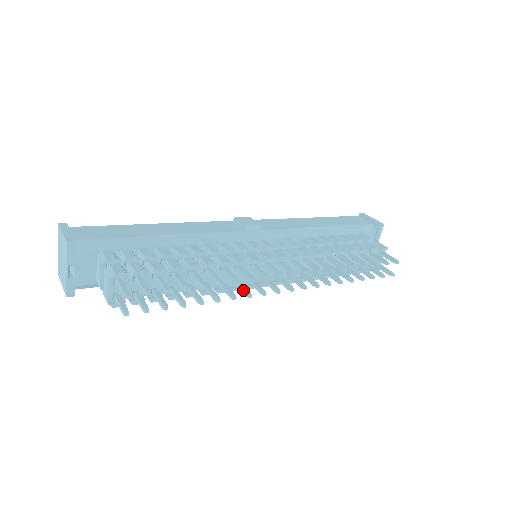
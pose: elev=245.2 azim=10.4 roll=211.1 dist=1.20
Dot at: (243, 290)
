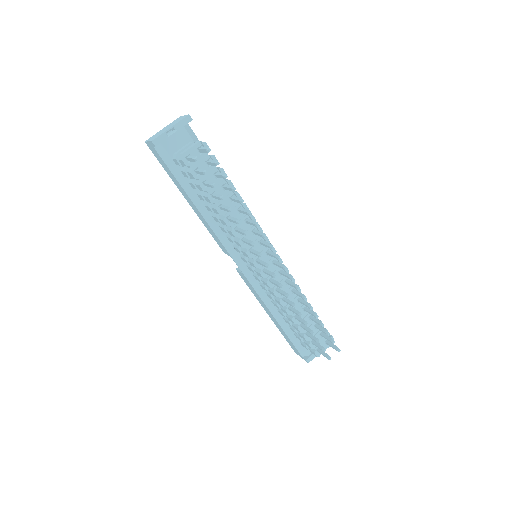
Dot at: (250, 241)
